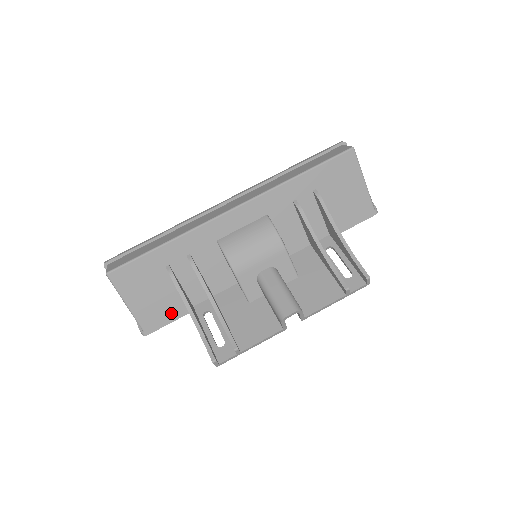
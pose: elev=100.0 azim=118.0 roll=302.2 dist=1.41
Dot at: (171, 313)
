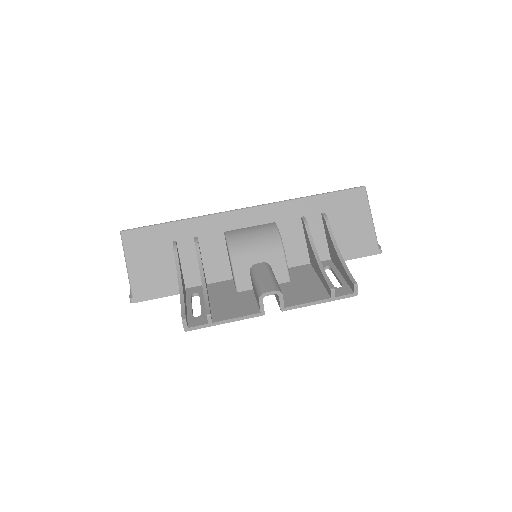
Dot at: (163, 288)
